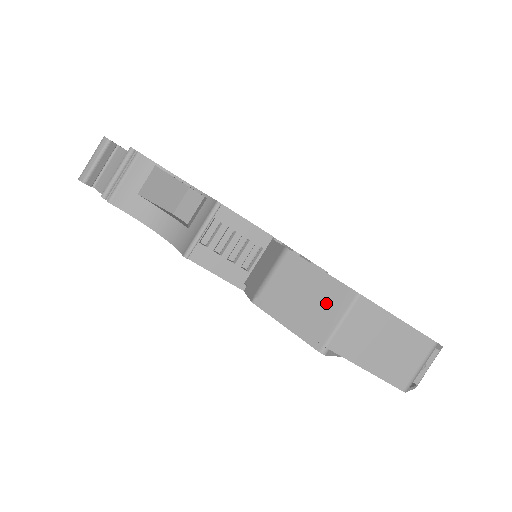
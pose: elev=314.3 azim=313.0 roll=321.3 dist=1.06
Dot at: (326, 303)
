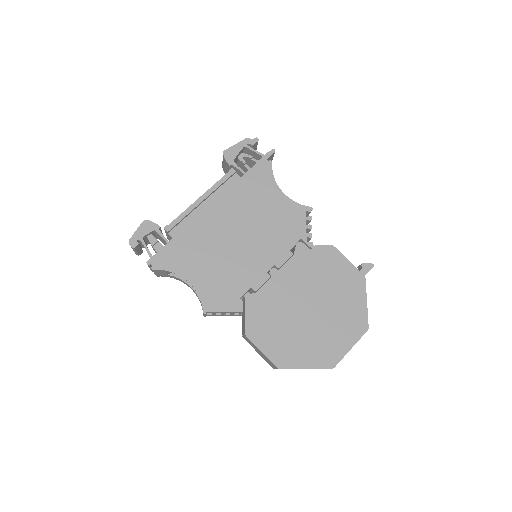
Dot at: (269, 361)
